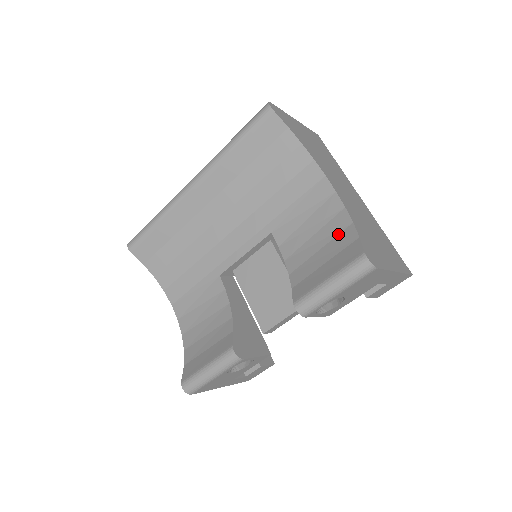
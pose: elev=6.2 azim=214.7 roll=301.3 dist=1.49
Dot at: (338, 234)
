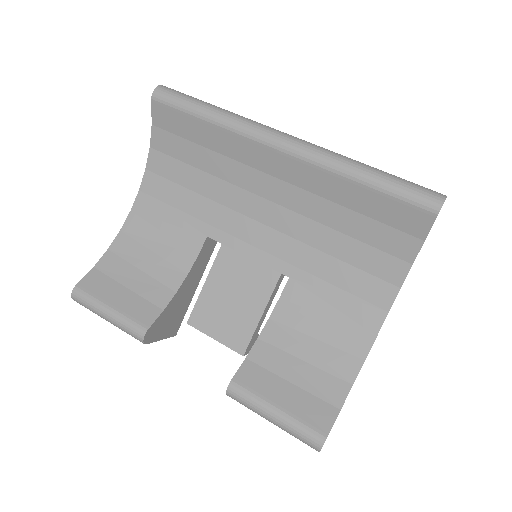
Dot at: (332, 374)
